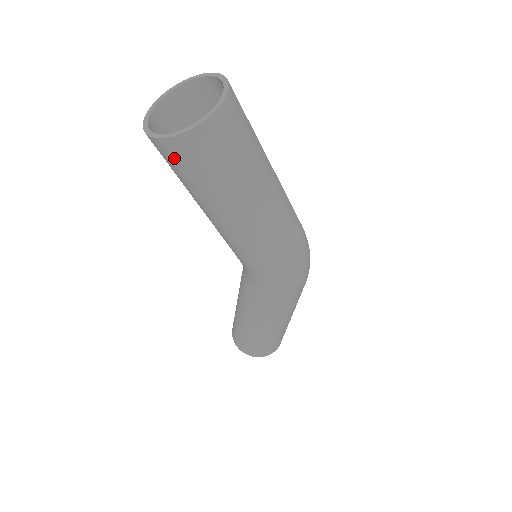
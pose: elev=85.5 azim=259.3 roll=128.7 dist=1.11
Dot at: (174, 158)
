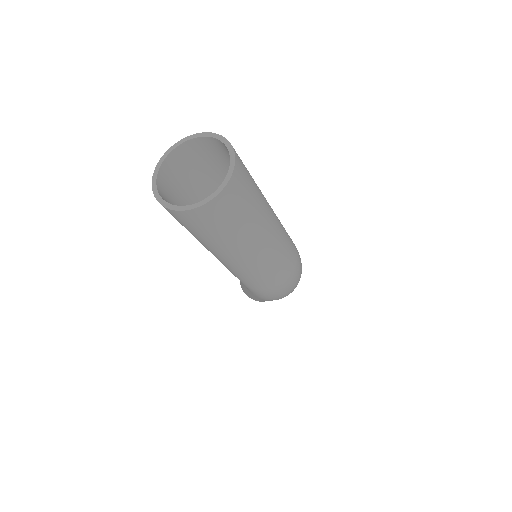
Dot at: occluded
